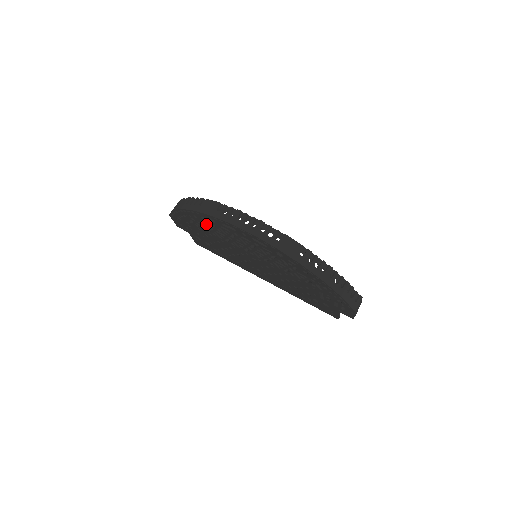
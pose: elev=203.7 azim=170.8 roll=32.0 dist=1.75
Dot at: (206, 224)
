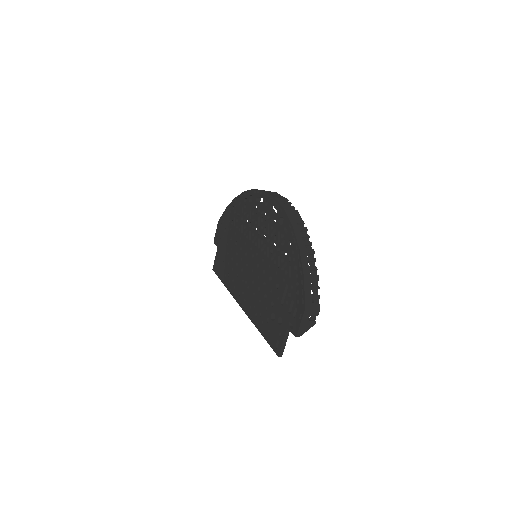
Dot at: (242, 212)
